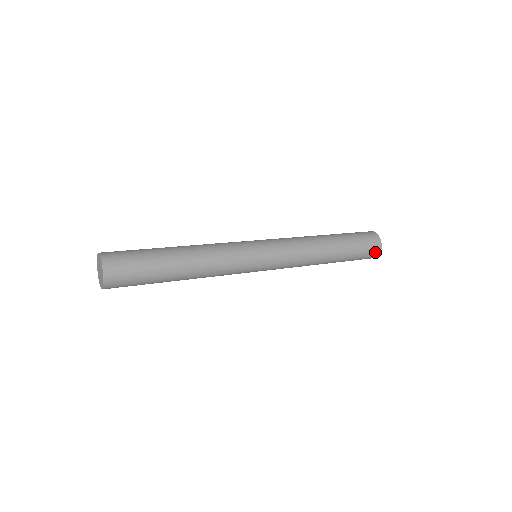
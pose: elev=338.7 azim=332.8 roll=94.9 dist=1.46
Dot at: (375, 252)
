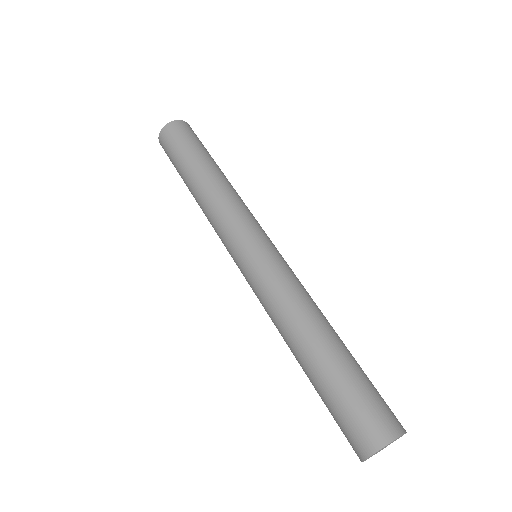
Dot at: (368, 438)
